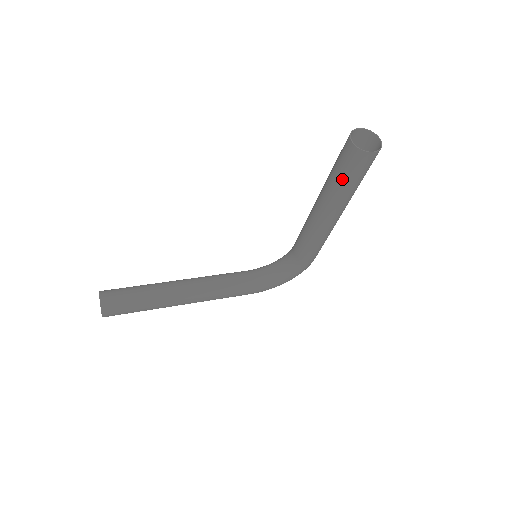
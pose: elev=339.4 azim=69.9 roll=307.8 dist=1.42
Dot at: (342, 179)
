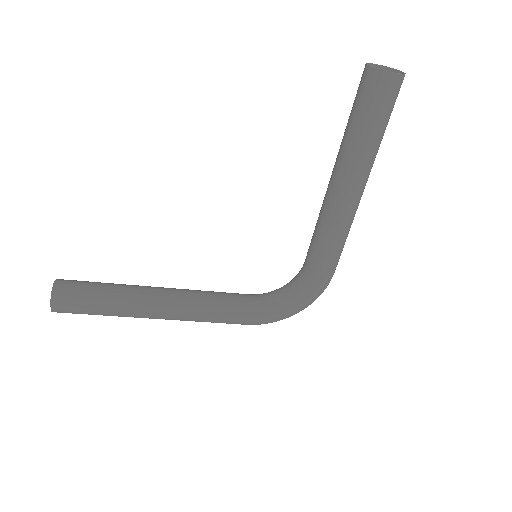
Dot at: (359, 121)
